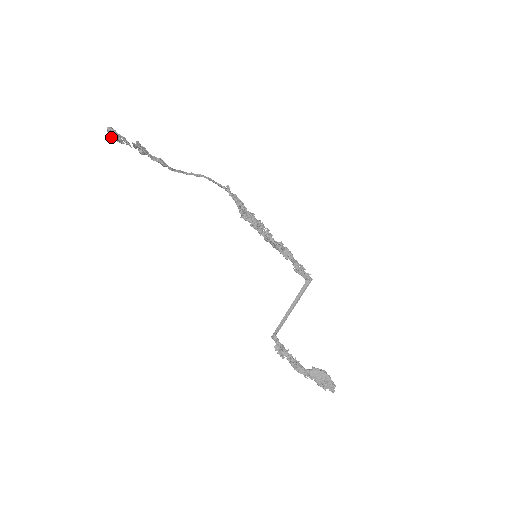
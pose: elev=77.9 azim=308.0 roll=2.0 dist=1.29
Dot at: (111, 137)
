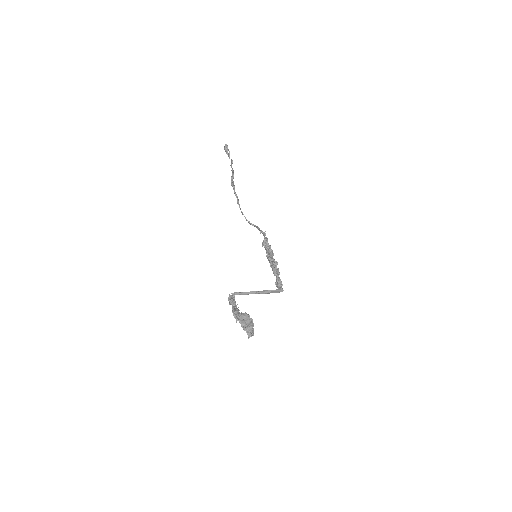
Dot at: (224, 148)
